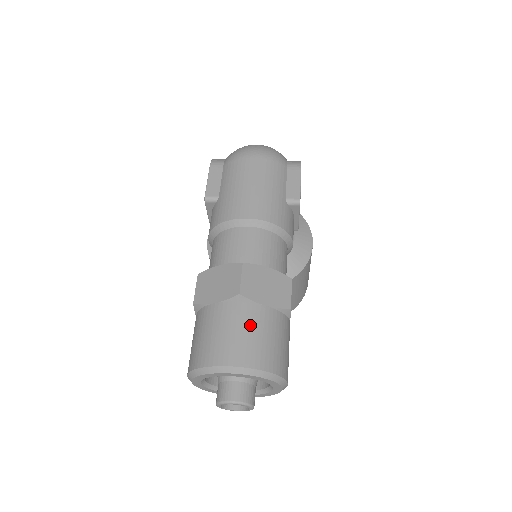
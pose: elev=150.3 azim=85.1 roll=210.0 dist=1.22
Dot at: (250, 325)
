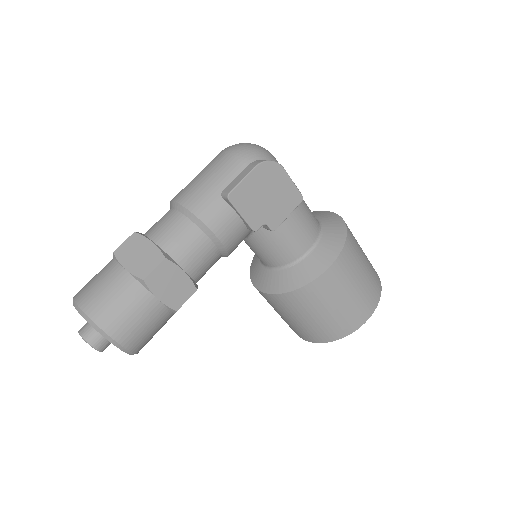
Dot at: (104, 278)
